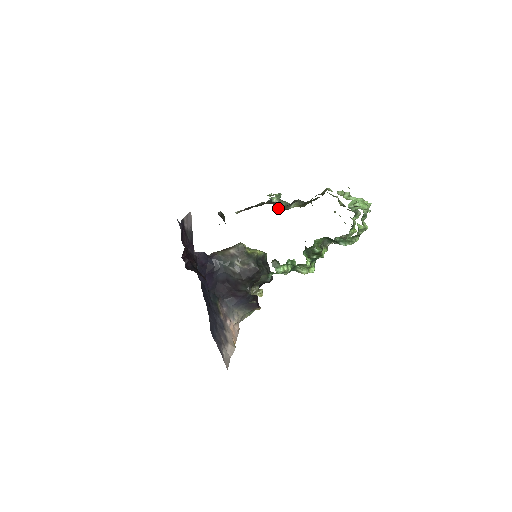
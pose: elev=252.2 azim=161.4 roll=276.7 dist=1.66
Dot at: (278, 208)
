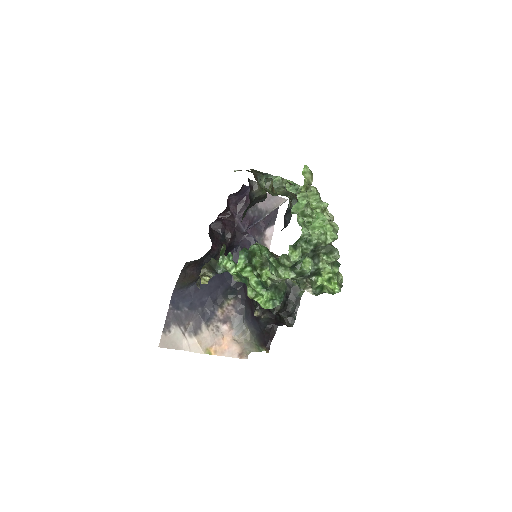
Dot at: occluded
